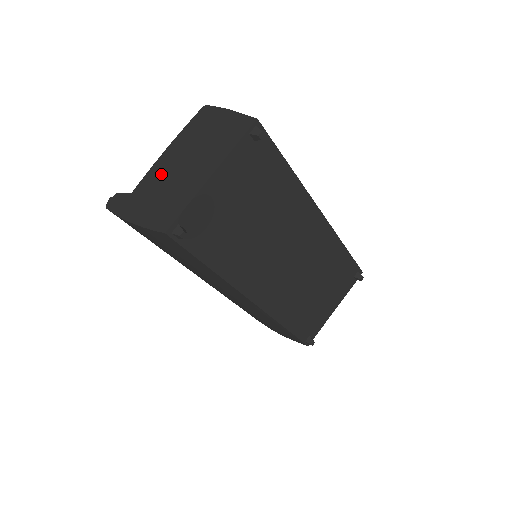
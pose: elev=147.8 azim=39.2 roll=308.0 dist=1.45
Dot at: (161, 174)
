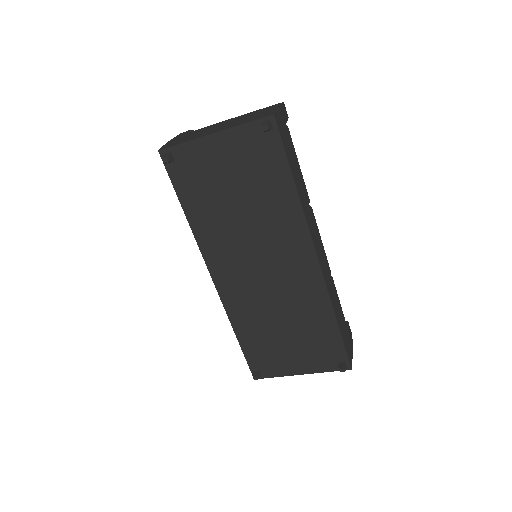
Dot at: (212, 126)
